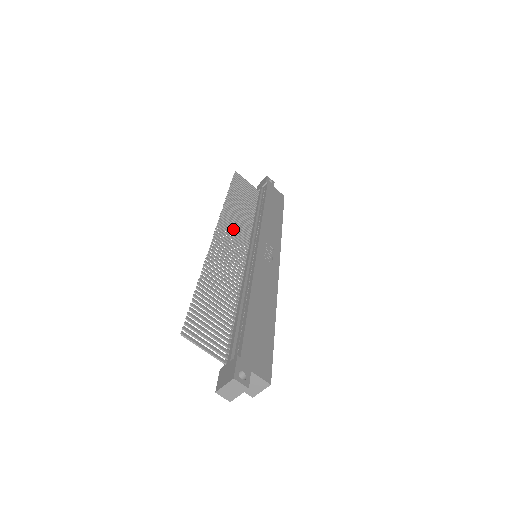
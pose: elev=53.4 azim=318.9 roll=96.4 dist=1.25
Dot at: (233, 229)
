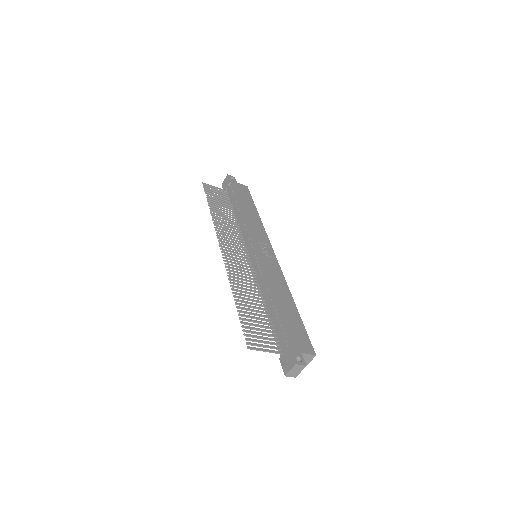
Dot at: (230, 241)
